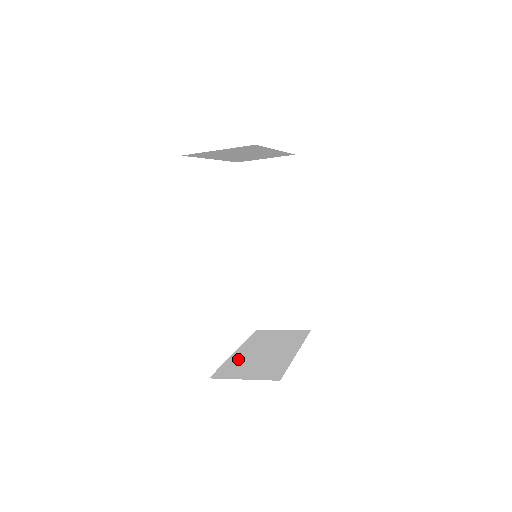
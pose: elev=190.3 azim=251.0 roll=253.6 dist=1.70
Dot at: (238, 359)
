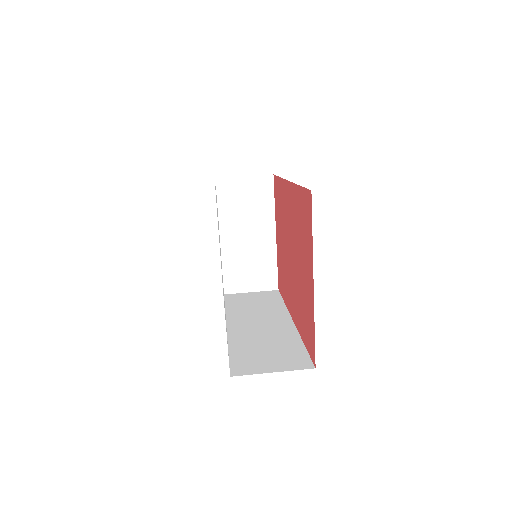
Dot at: (230, 257)
